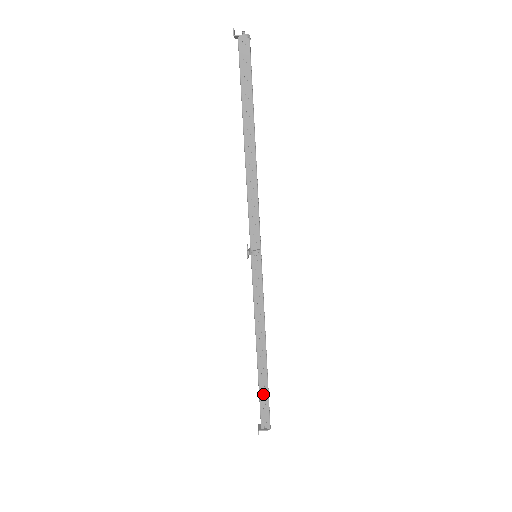
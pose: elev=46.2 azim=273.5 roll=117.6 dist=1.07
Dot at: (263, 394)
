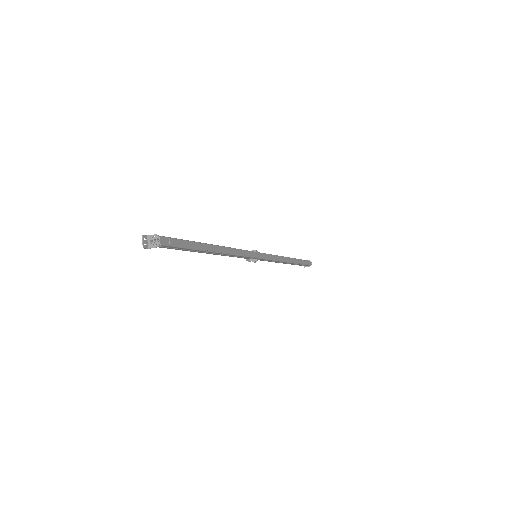
Dot at: occluded
